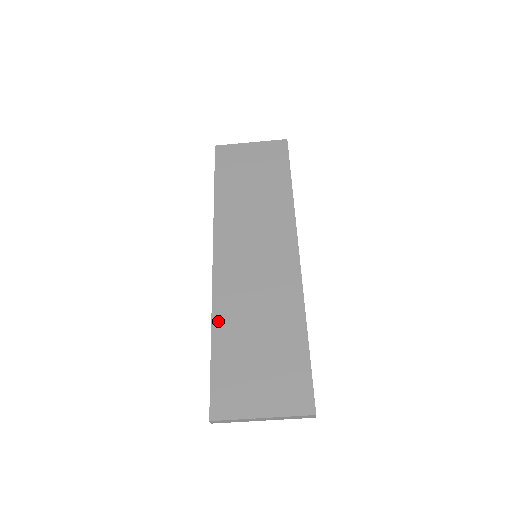
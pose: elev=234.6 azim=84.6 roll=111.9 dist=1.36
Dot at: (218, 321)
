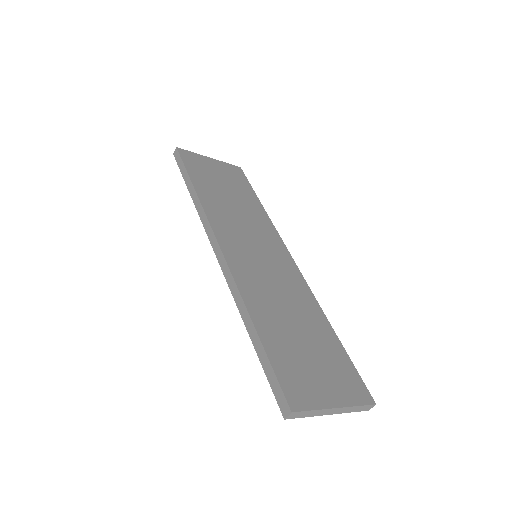
Dot at: (253, 308)
